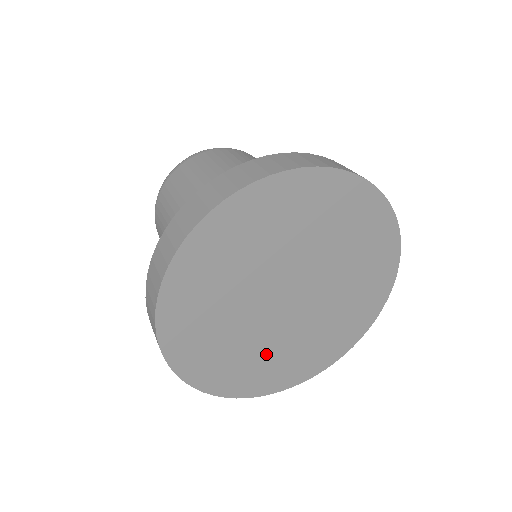
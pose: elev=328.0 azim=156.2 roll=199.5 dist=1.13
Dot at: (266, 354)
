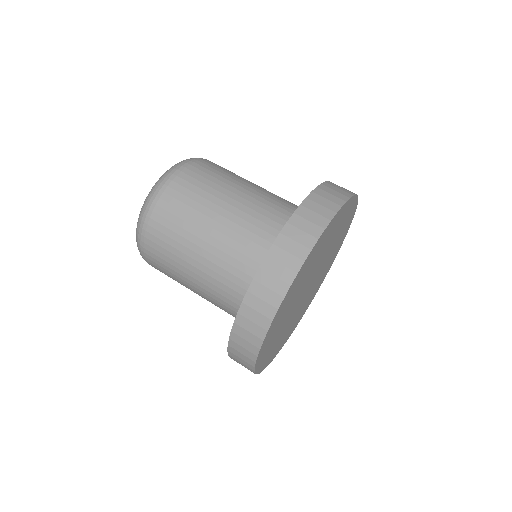
Dot at: (313, 290)
